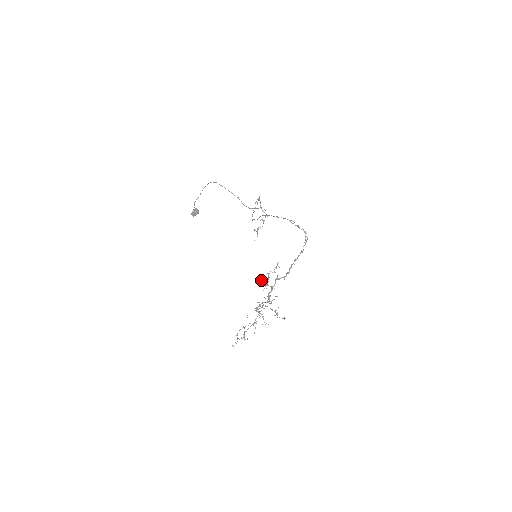
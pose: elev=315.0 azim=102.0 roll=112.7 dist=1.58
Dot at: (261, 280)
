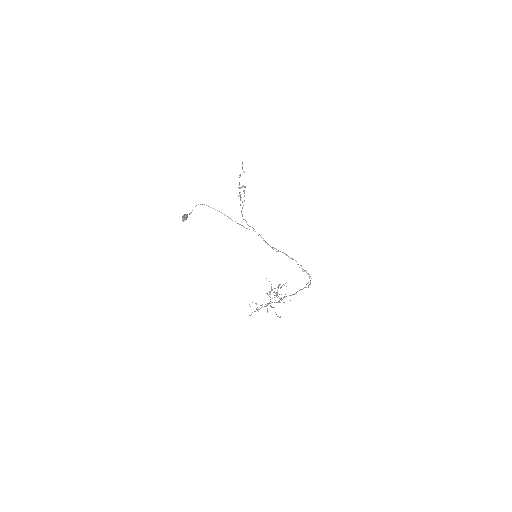
Dot at: occluded
